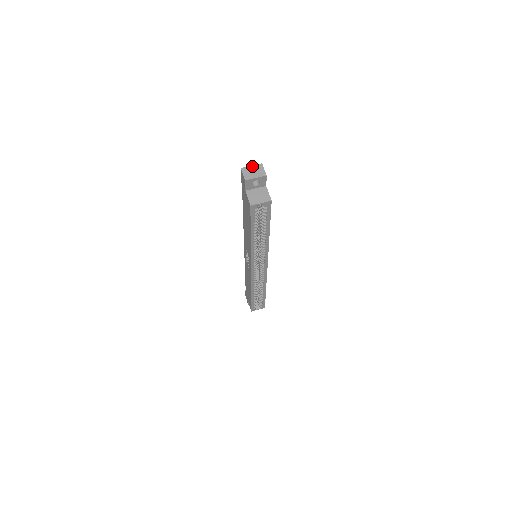
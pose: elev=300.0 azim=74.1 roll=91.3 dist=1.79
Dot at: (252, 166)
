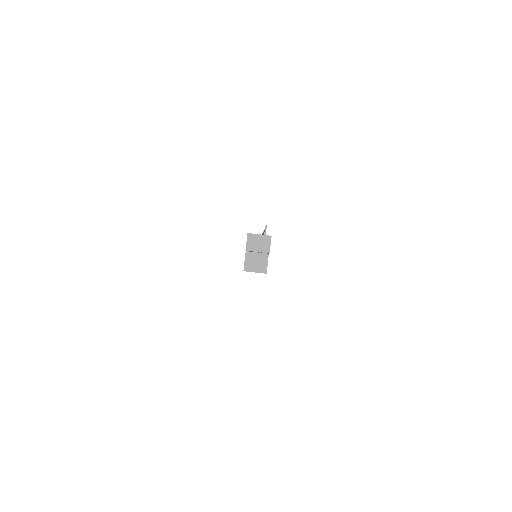
Dot at: (260, 235)
